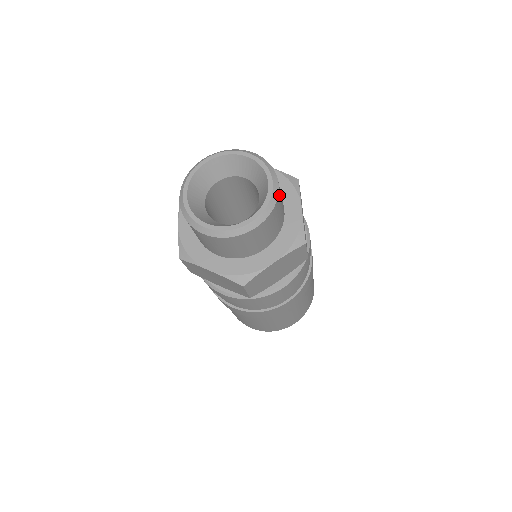
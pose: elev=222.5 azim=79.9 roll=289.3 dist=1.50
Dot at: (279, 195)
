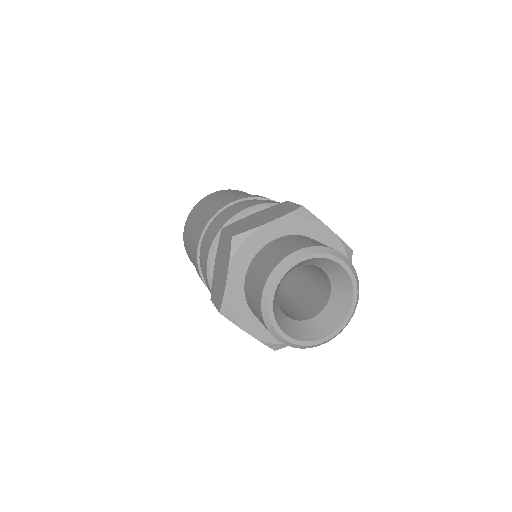
Dot at: occluded
